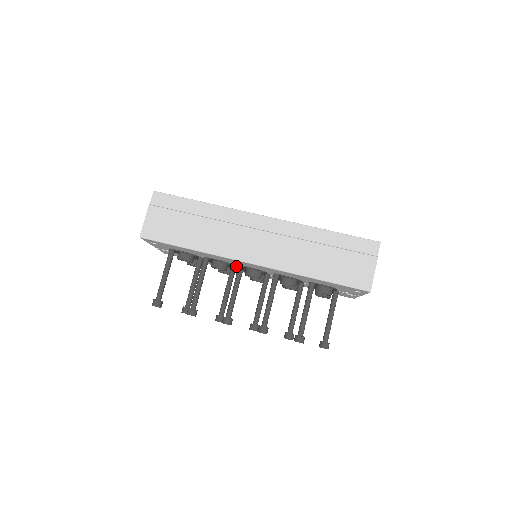
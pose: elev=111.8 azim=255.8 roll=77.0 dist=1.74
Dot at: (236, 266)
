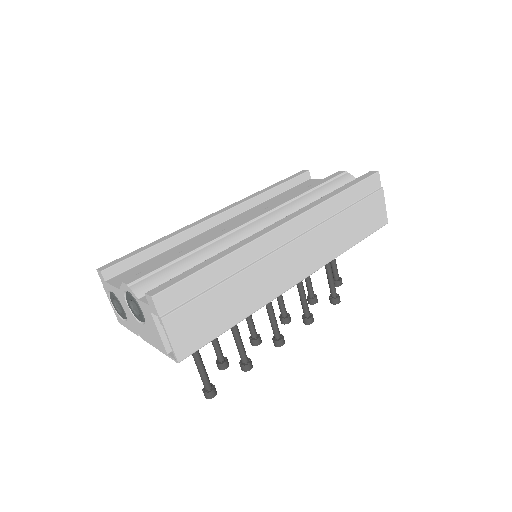
Dot at: occluded
